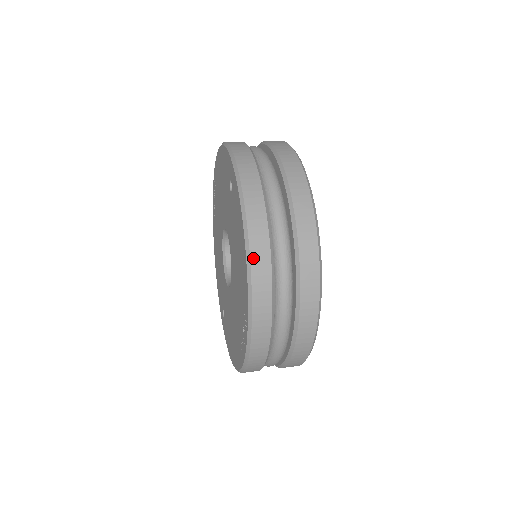
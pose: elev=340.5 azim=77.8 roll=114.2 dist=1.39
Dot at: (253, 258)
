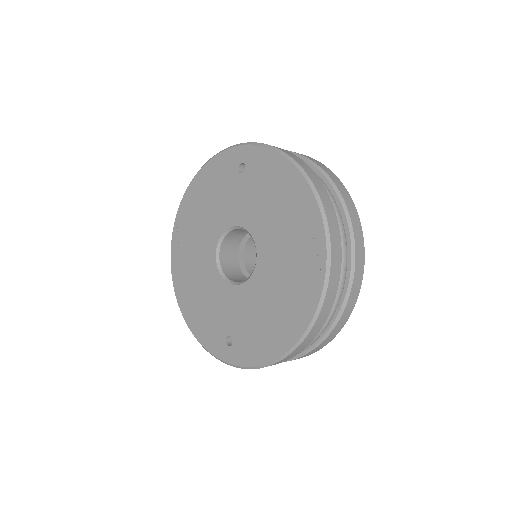
Dot at: (310, 177)
